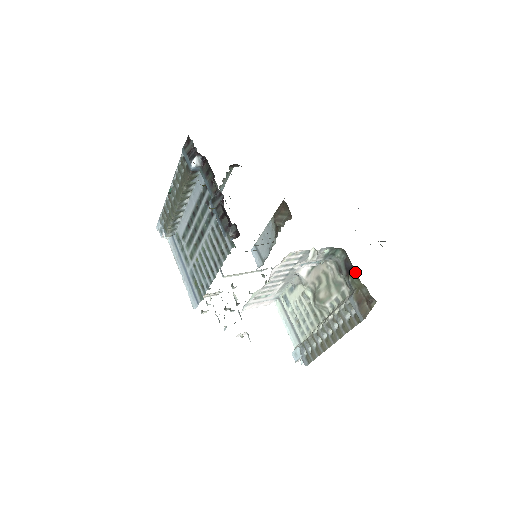
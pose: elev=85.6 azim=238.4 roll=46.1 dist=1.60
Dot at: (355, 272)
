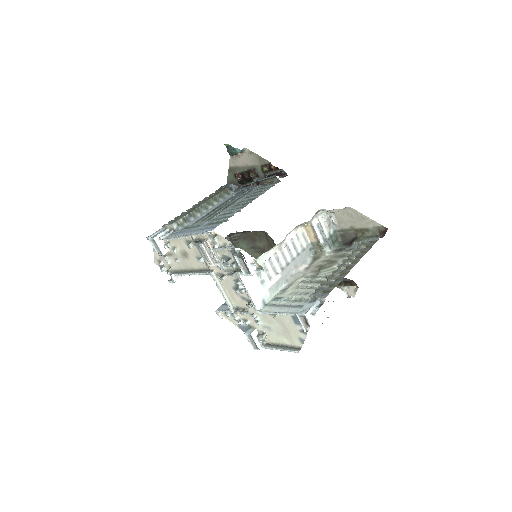
Dot at: (358, 236)
